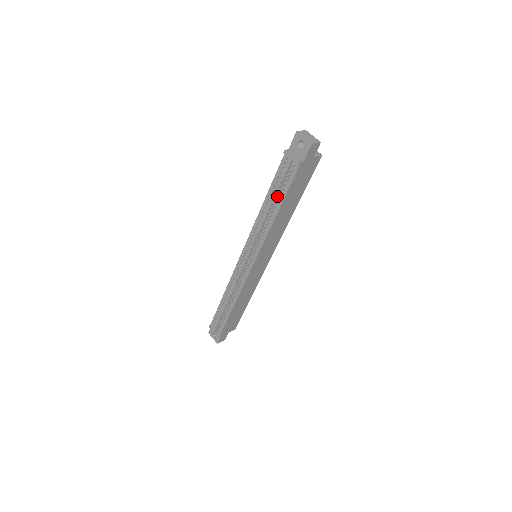
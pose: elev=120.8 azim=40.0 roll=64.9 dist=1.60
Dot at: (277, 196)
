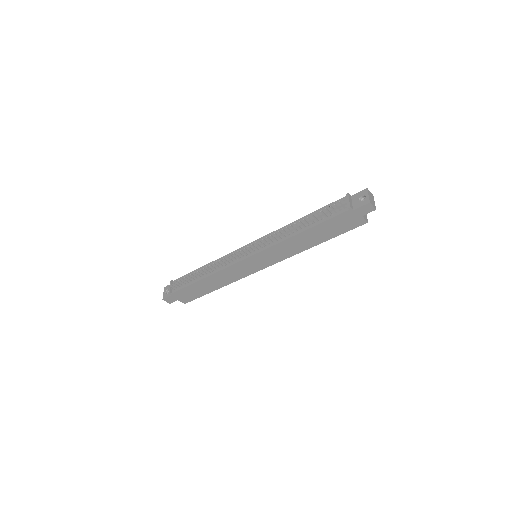
Dot at: (313, 220)
